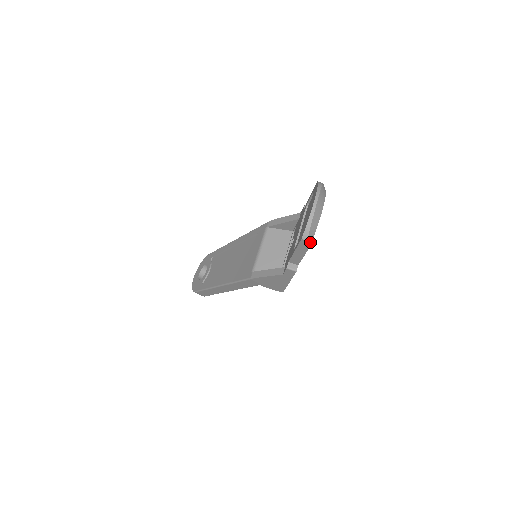
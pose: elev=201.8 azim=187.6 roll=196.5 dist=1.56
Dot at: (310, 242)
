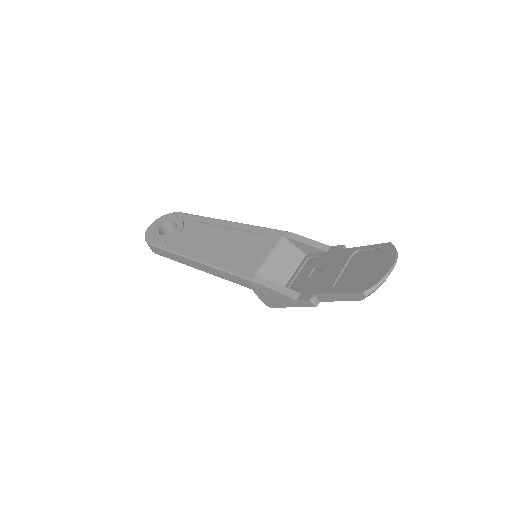
Dot at: occluded
